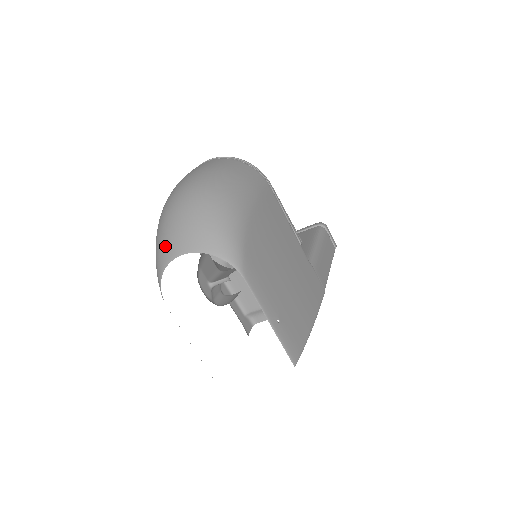
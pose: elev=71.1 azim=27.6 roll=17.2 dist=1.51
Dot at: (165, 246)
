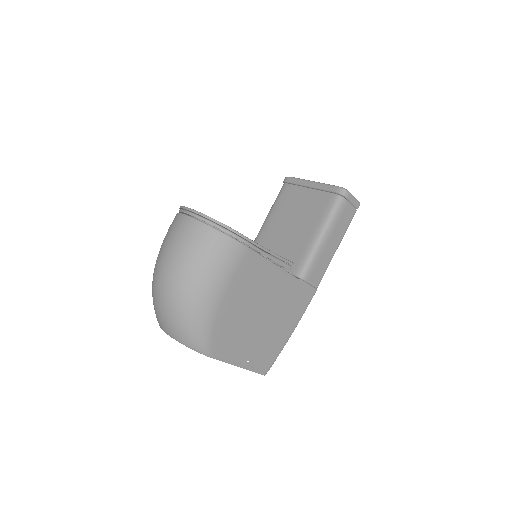
Dot at: (156, 317)
